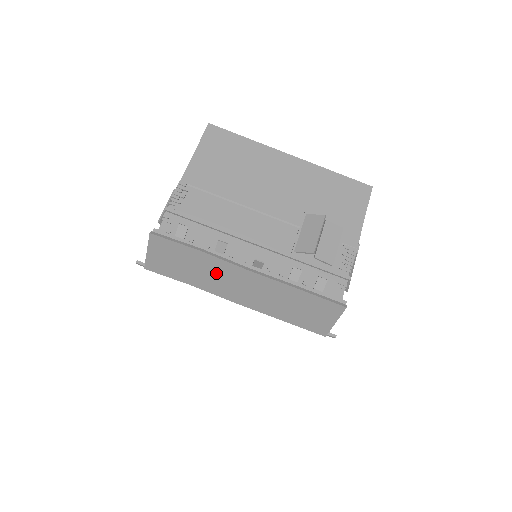
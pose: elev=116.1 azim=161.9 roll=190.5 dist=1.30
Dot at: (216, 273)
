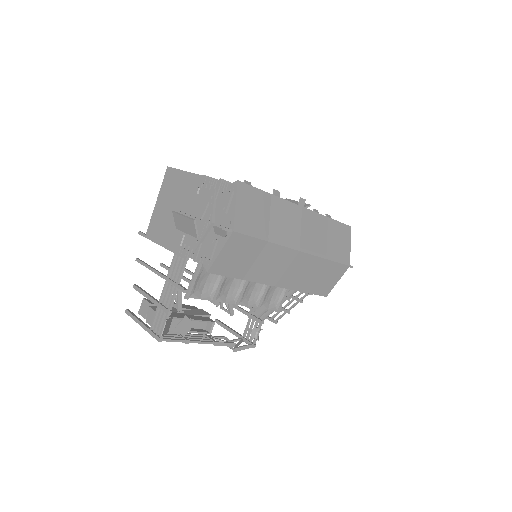
Dot at: (284, 218)
